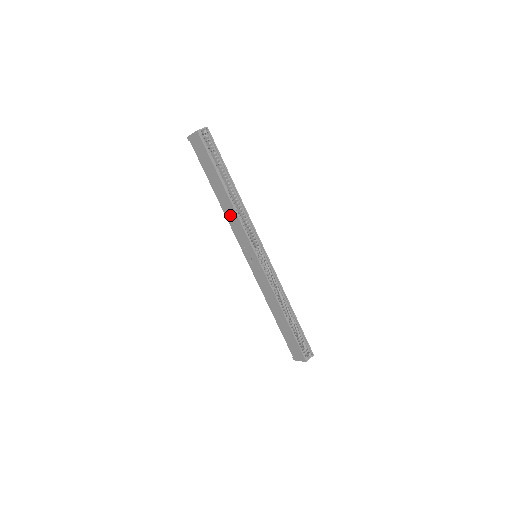
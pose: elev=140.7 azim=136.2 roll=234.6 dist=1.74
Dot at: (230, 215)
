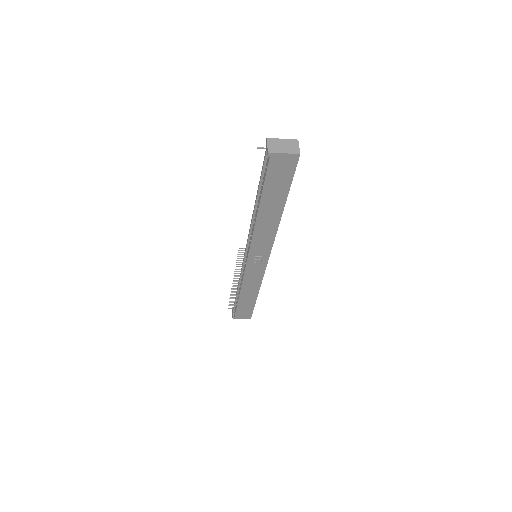
Dot at: (264, 231)
